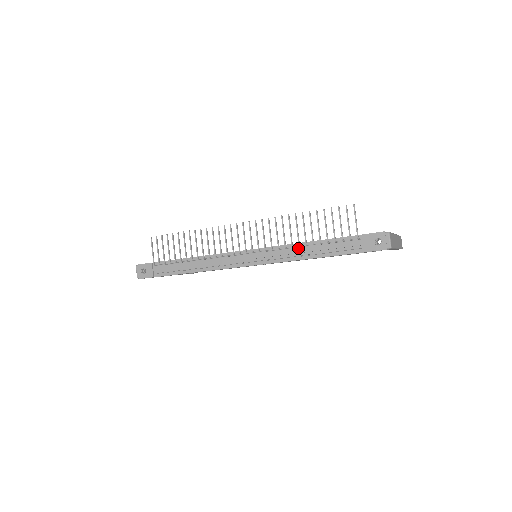
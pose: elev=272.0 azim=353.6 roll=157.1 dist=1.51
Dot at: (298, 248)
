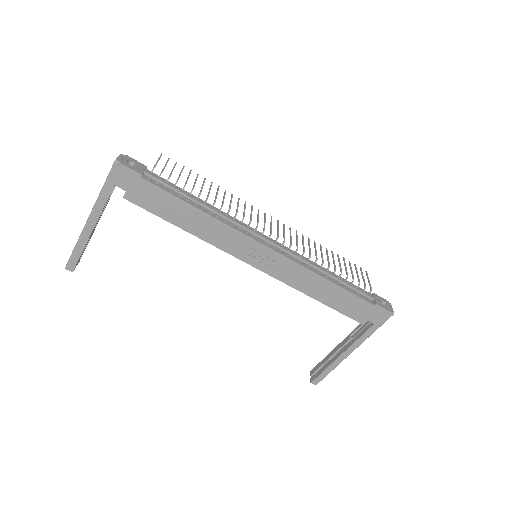
Dot at: (317, 267)
